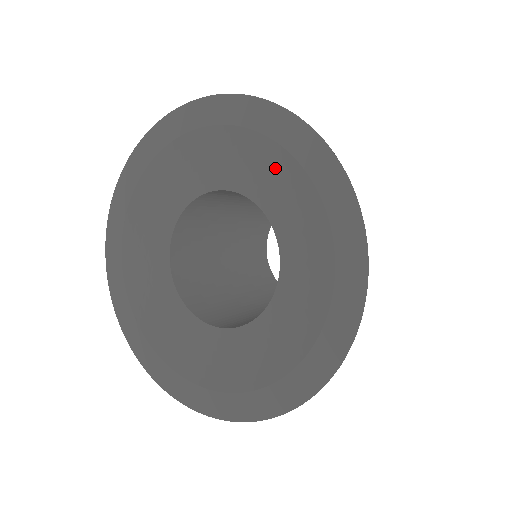
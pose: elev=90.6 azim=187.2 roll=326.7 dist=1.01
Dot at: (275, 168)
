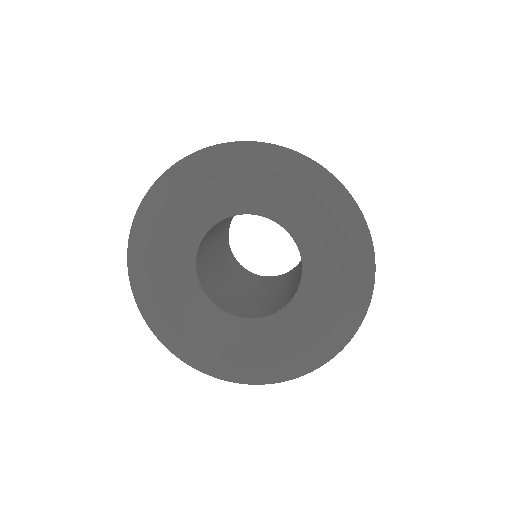
Dot at: (257, 183)
